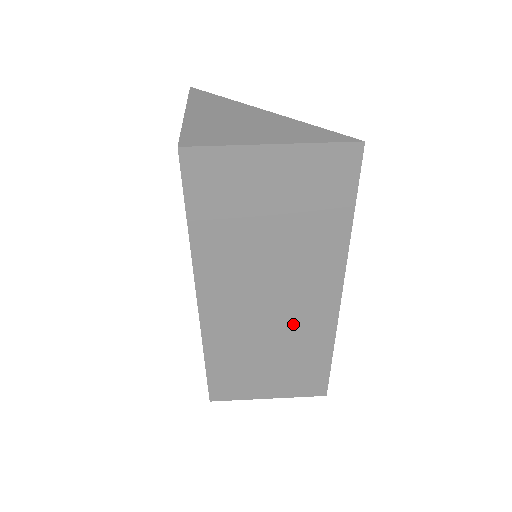
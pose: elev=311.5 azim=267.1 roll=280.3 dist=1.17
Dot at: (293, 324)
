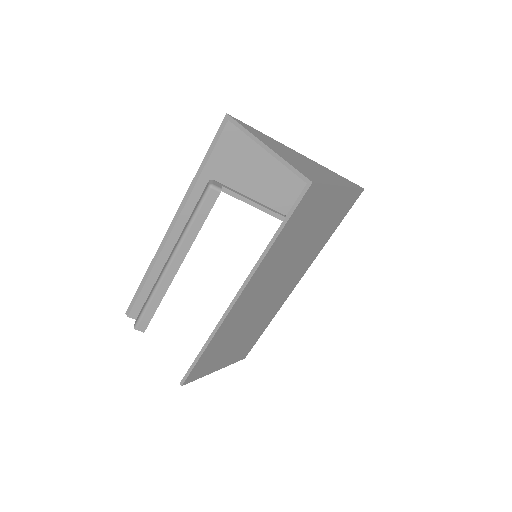
Dot at: (269, 305)
